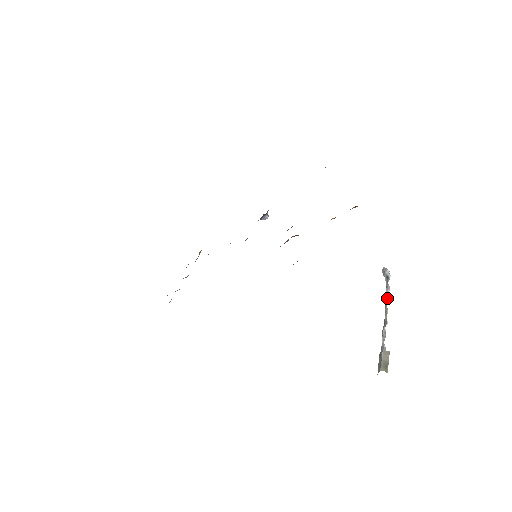
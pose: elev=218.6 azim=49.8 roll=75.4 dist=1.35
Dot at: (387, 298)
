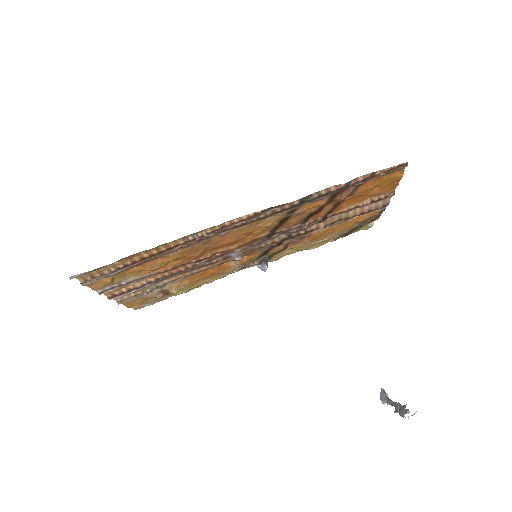
Dot at: (393, 402)
